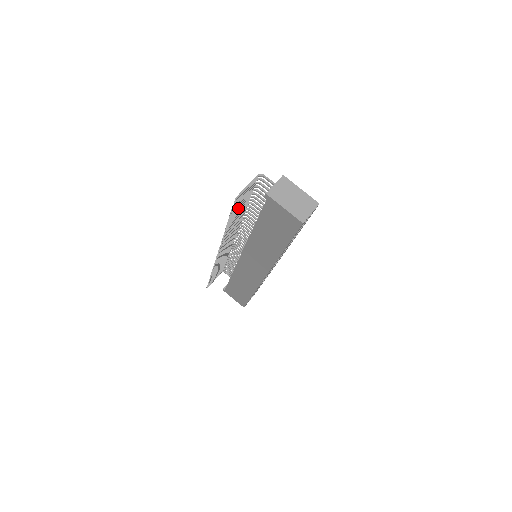
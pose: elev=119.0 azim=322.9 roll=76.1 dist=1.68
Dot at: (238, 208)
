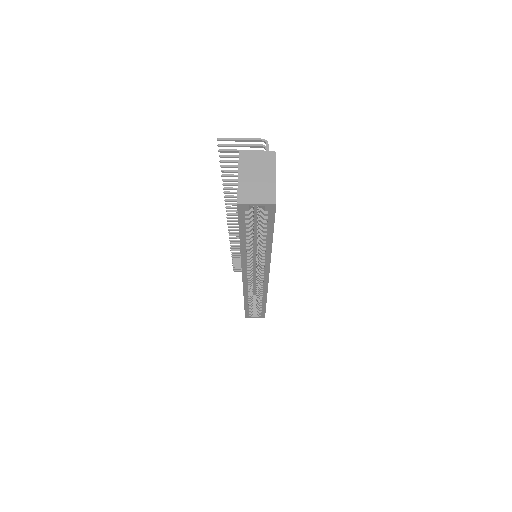
Dot at: (236, 166)
